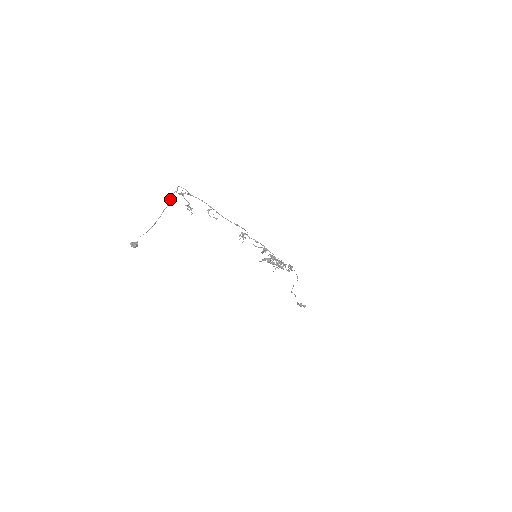
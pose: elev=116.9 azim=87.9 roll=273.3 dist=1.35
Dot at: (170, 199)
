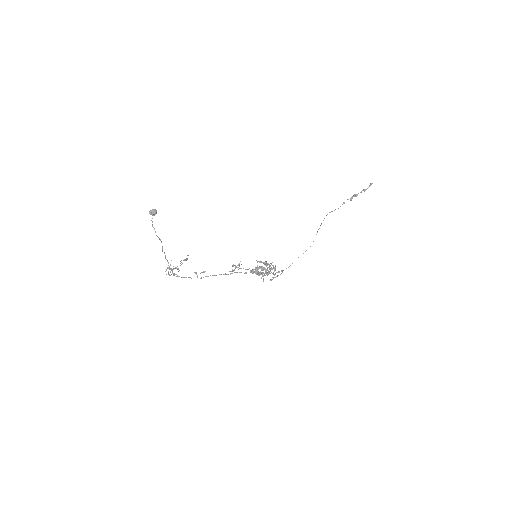
Dot at: (165, 257)
